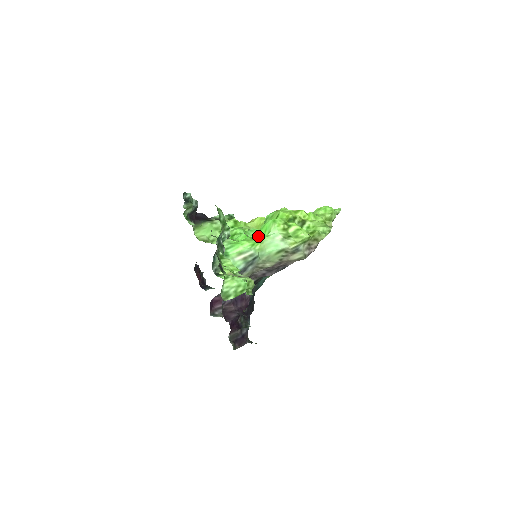
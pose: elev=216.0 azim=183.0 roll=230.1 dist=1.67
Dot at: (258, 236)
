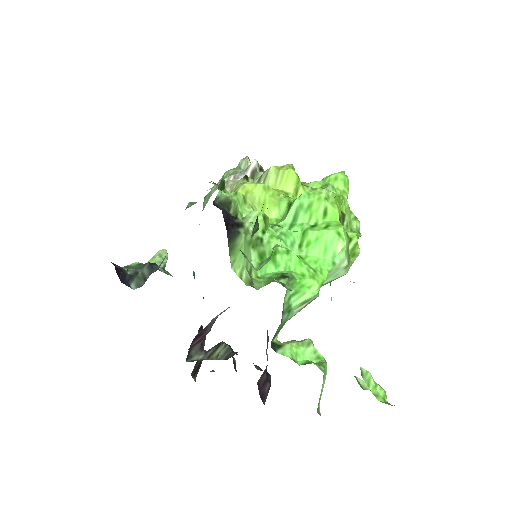
Dot at: (315, 260)
